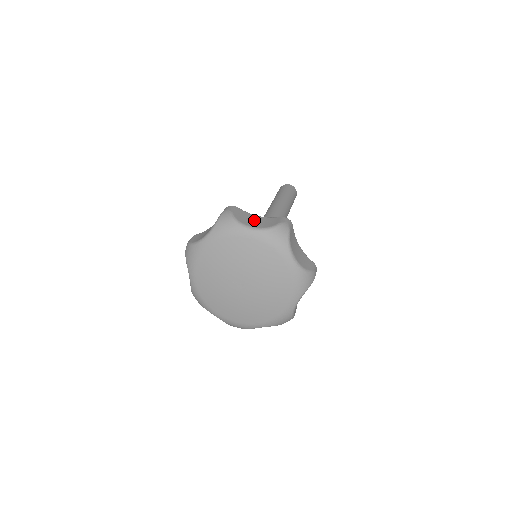
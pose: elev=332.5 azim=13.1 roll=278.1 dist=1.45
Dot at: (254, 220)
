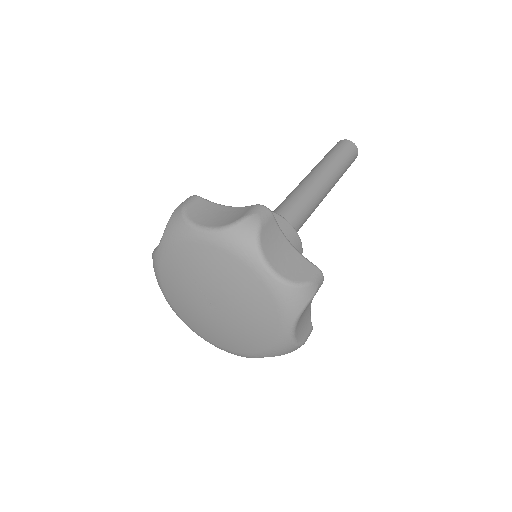
Dot at: (281, 252)
